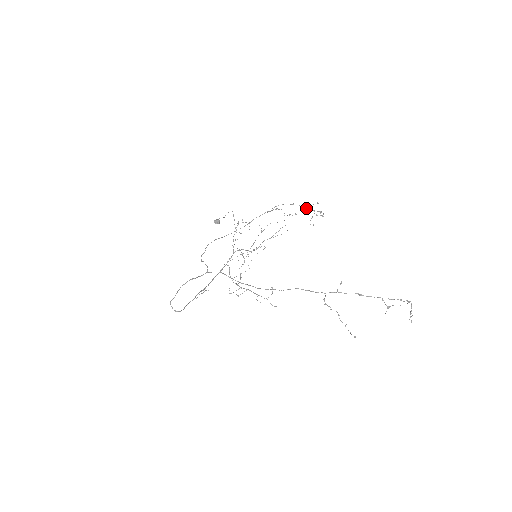
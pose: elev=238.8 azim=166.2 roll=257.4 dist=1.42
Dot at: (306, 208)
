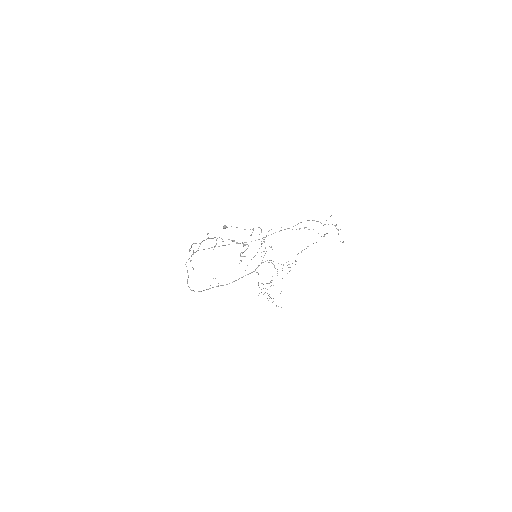
Dot at: occluded
